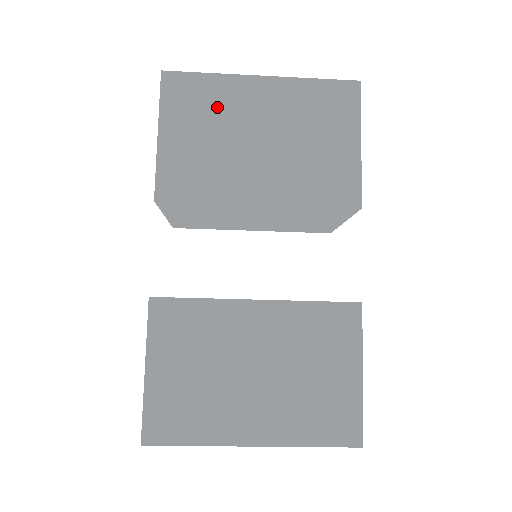
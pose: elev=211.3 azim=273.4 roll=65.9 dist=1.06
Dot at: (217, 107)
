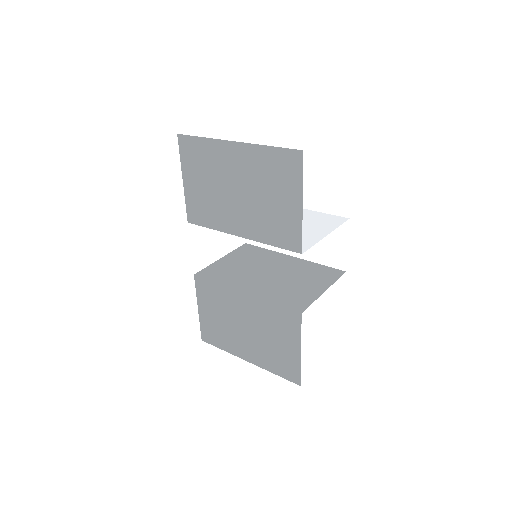
Dot at: (210, 164)
